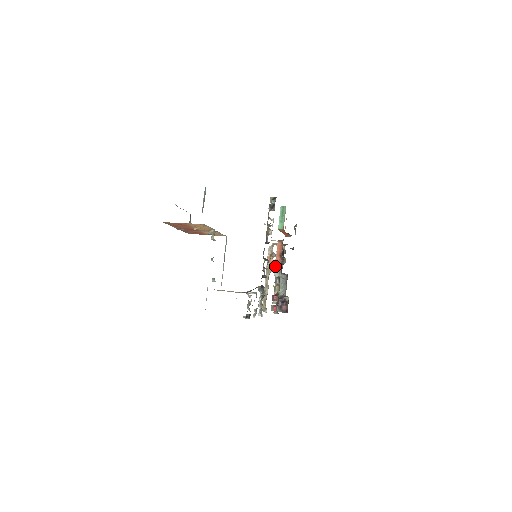
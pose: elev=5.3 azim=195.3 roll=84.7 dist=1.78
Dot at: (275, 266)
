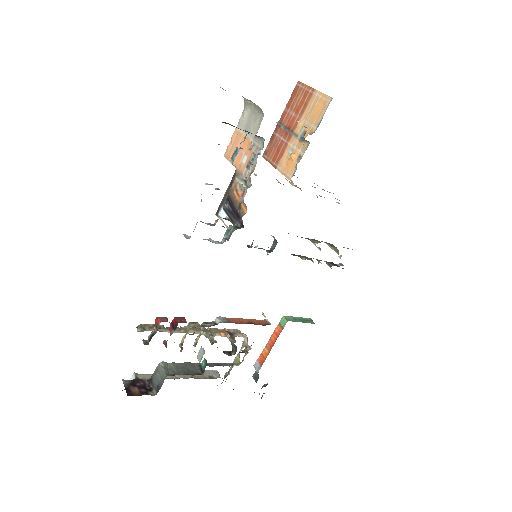
Dot at: occluded
